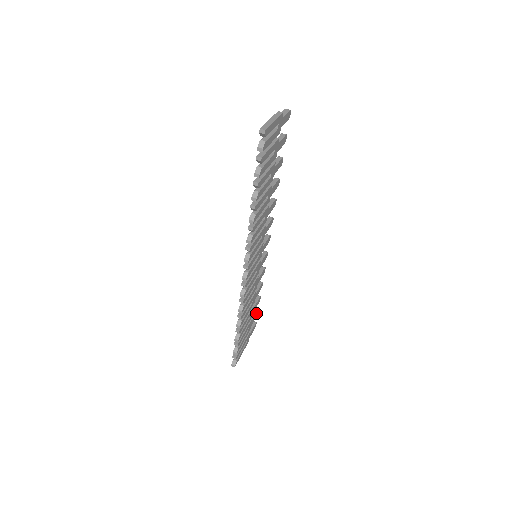
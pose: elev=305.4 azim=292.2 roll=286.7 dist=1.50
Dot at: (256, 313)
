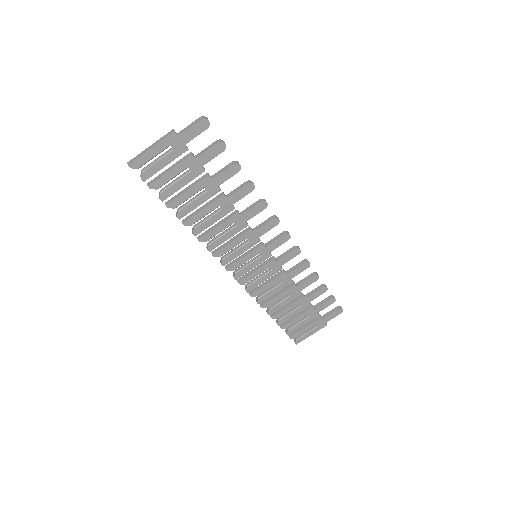
Dot at: (327, 301)
